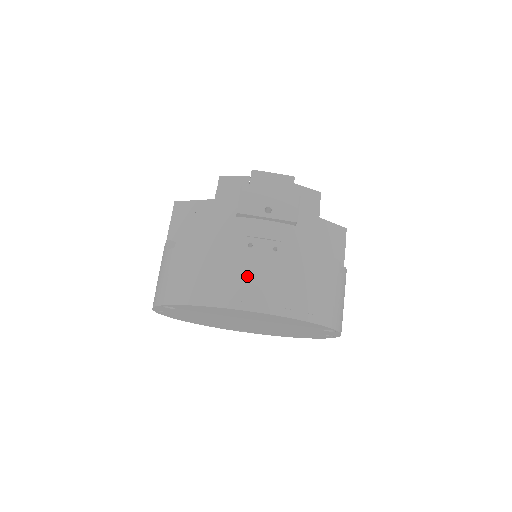
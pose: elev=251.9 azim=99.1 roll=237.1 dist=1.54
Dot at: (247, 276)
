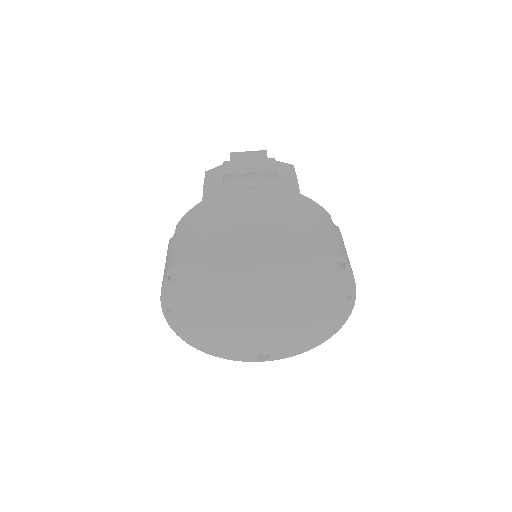
Dot at: (241, 209)
